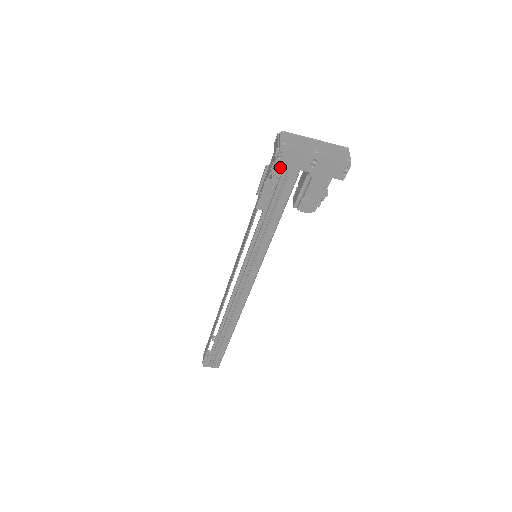
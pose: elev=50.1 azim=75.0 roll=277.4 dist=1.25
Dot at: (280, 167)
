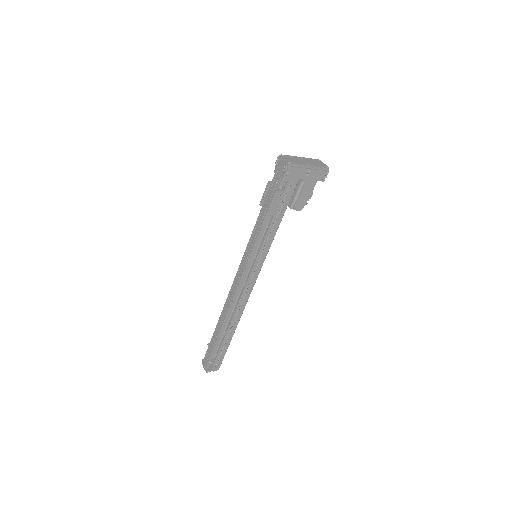
Dot at: (287, 179)
